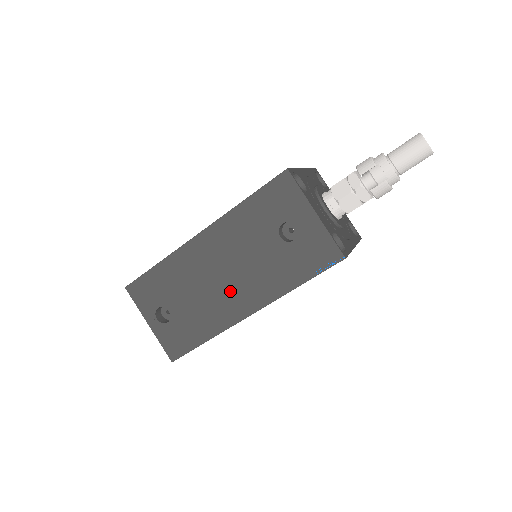
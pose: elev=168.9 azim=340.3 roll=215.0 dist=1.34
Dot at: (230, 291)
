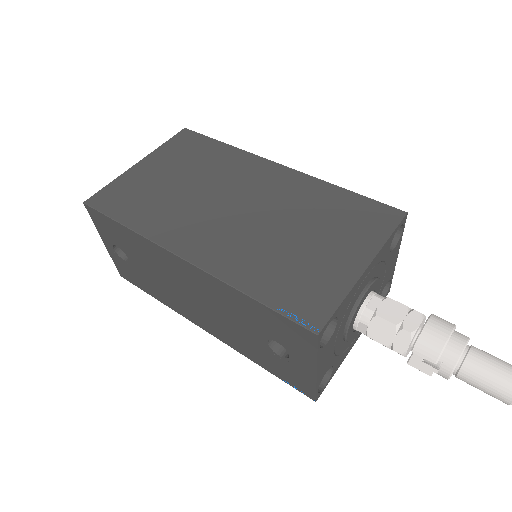
Dot at: (195, 308)
